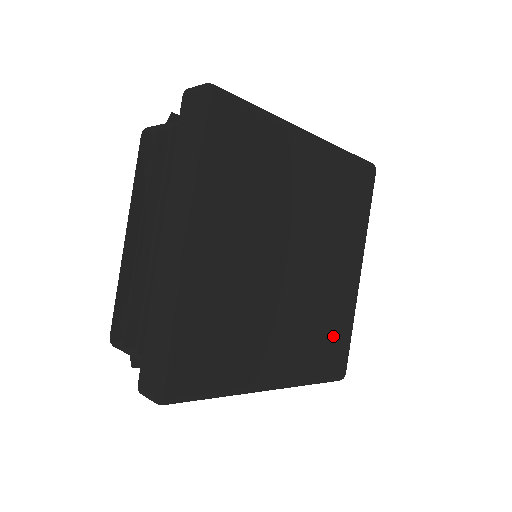
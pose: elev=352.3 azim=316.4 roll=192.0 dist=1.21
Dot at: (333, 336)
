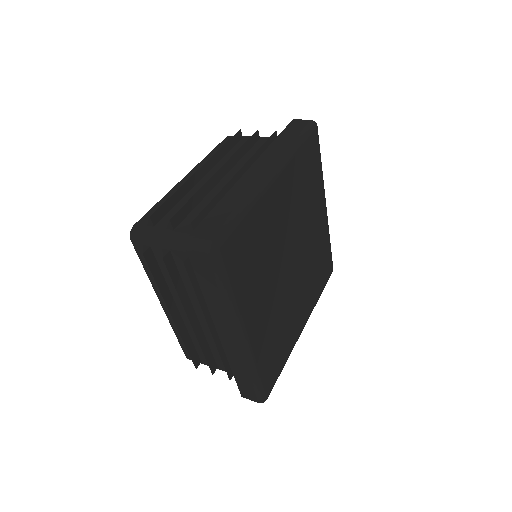
Dot at: (278, 352)
